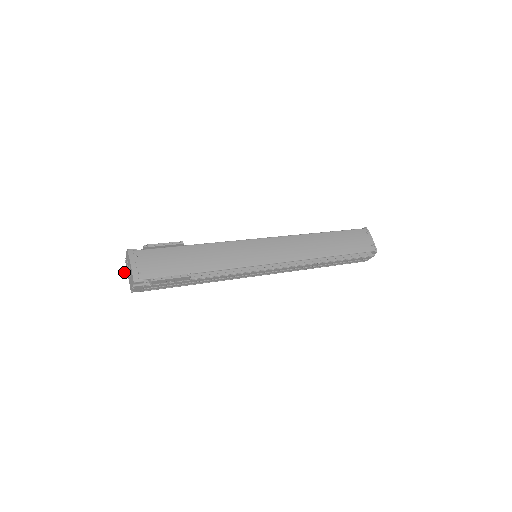
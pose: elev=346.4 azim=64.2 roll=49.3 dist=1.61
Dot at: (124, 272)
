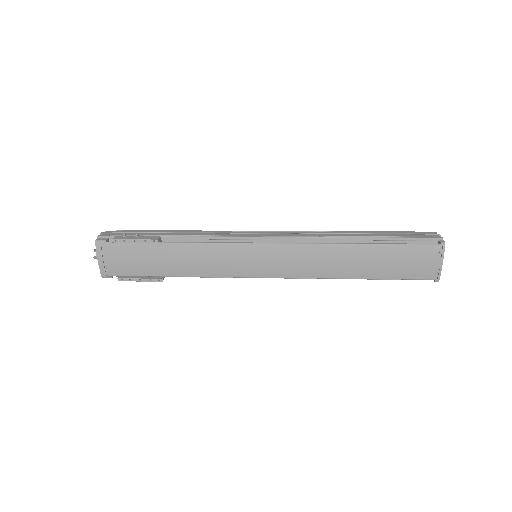
Dot at: (96, 258)
